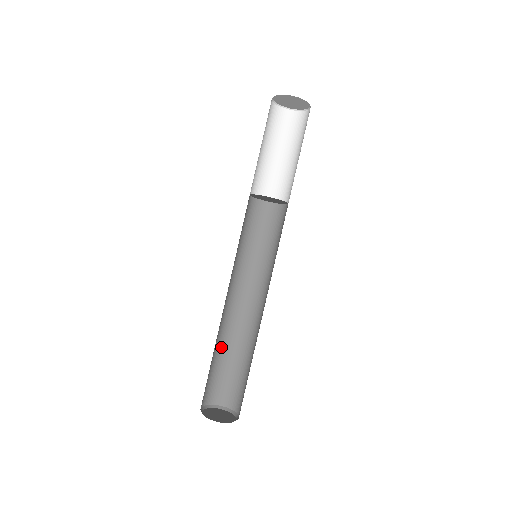
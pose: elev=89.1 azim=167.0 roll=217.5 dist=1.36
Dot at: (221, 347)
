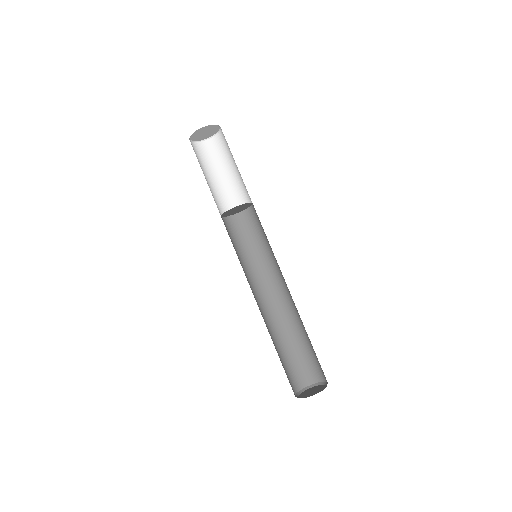
Dot at: (274, 345)
